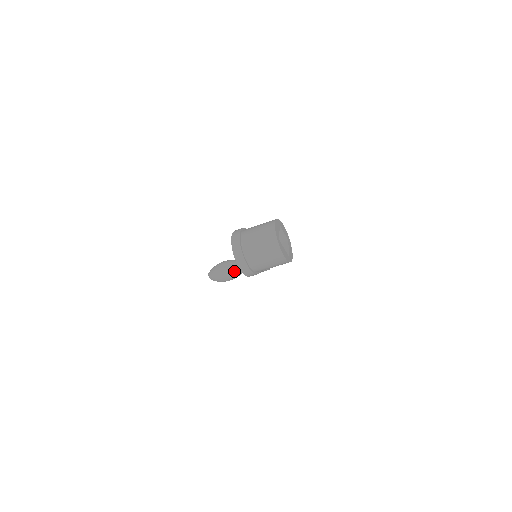
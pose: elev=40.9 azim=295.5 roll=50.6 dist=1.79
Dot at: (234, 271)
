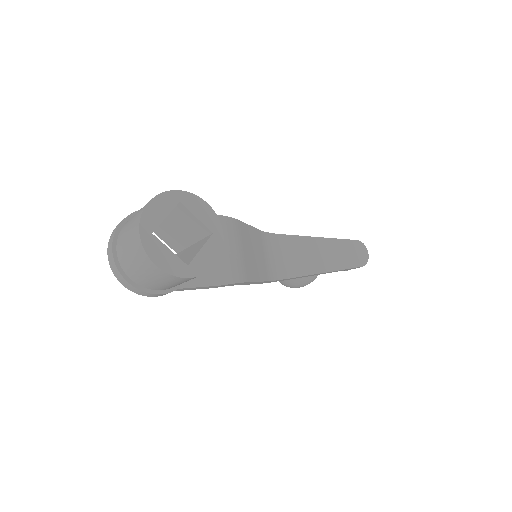
Dot at: occluded
